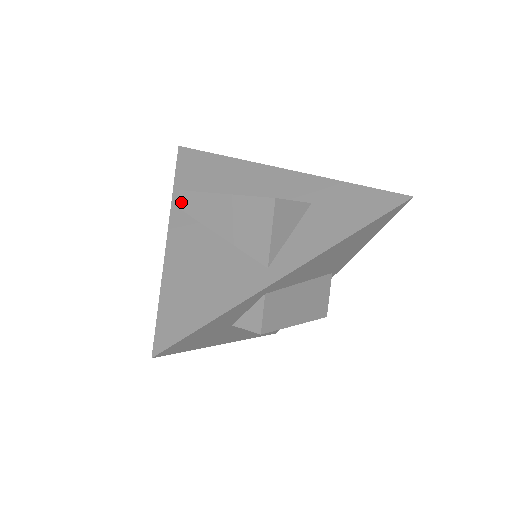
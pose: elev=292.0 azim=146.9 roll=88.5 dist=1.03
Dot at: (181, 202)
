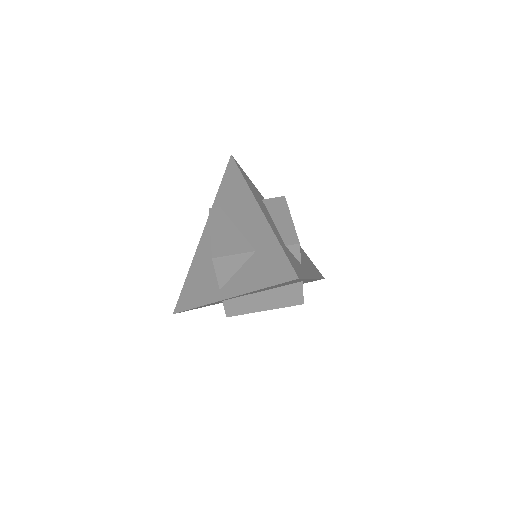
Dot at: occluded
